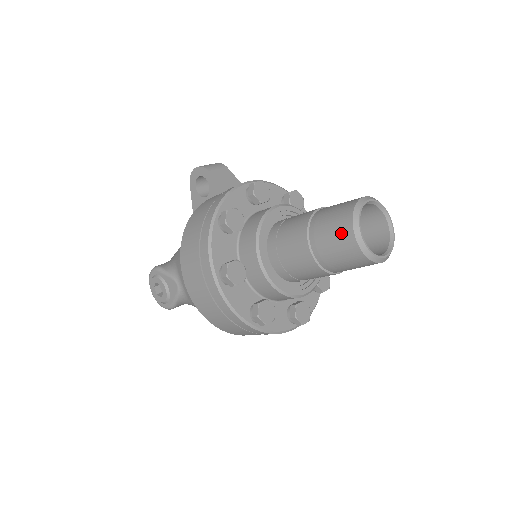
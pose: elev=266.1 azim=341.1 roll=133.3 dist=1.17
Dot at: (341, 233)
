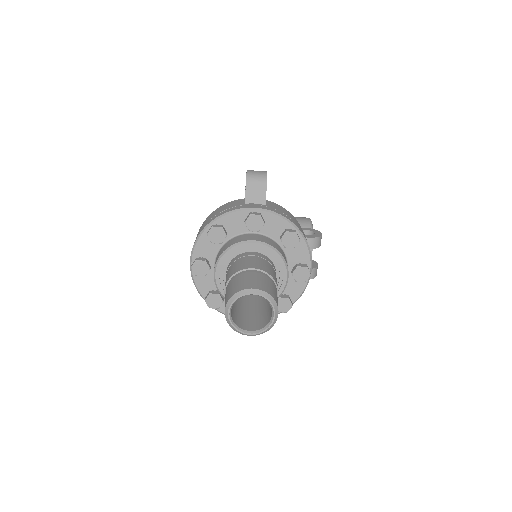
Dot at: (226, 300)
